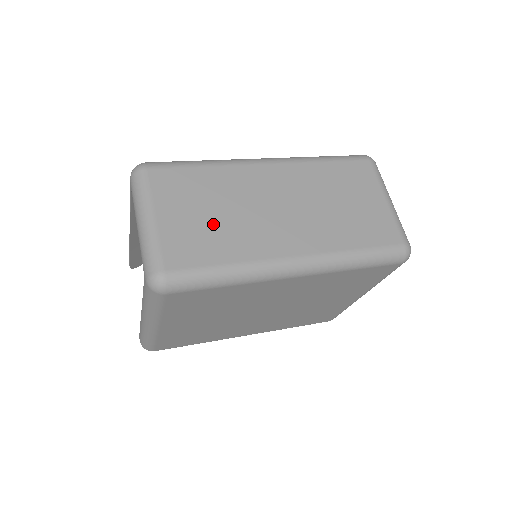
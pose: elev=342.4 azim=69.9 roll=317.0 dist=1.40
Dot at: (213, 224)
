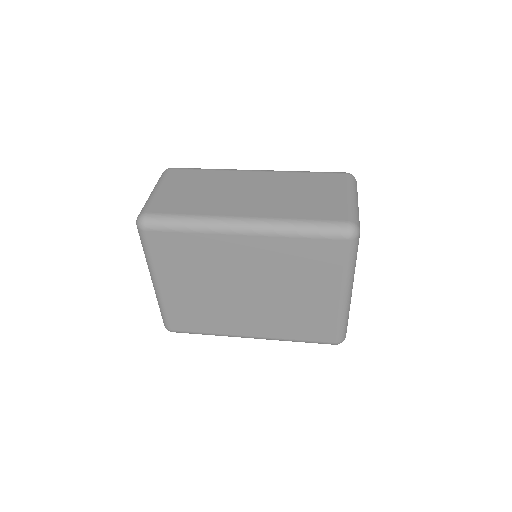
Dot at: (194, 196)
